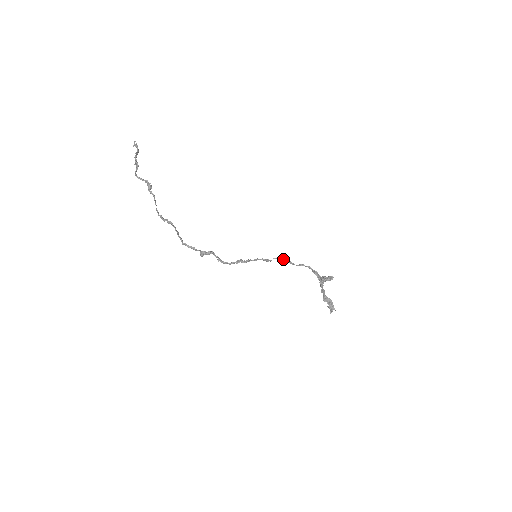
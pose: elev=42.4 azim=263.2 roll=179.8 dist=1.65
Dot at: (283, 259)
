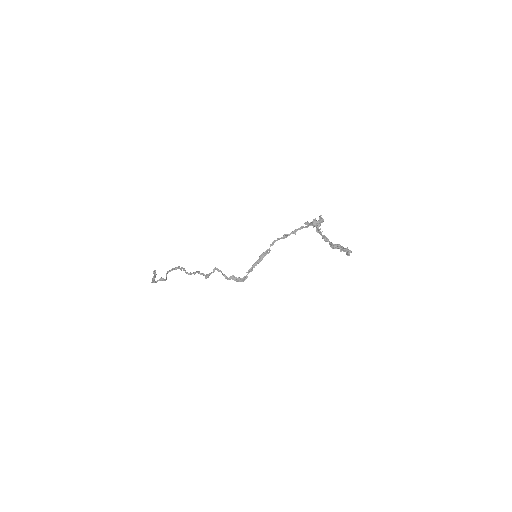
Dot at: (278, 239)
